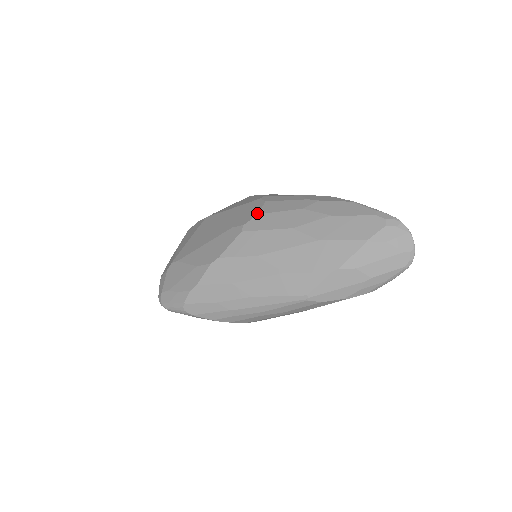
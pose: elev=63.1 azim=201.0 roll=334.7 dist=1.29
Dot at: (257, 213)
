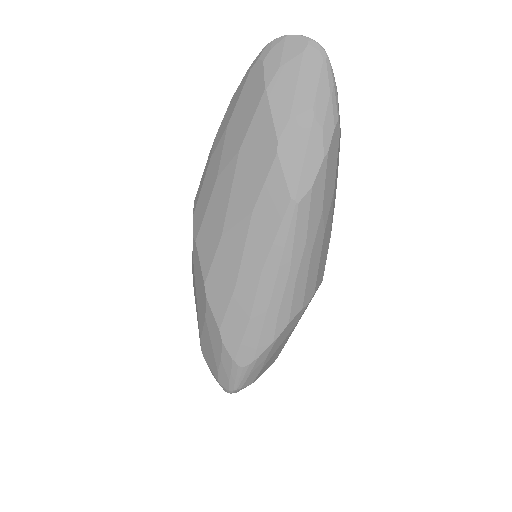
Dot at: (193, 215)
